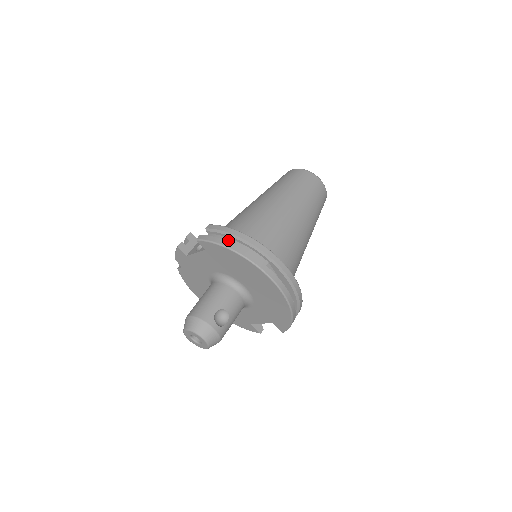
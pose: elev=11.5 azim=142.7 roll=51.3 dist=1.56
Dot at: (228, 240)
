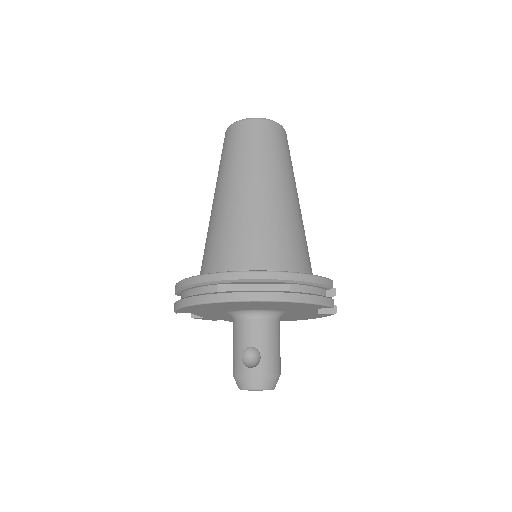
Dot at: (184, 295)
